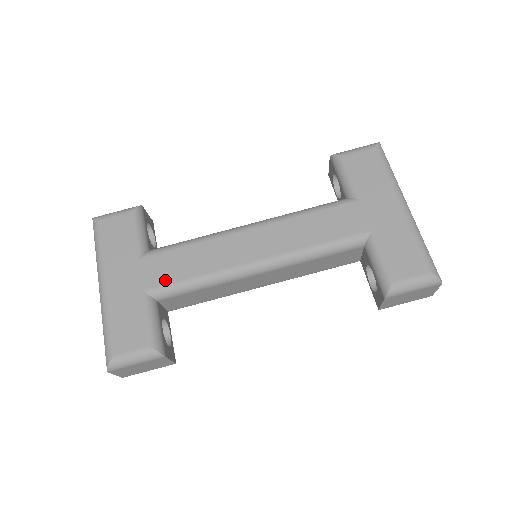
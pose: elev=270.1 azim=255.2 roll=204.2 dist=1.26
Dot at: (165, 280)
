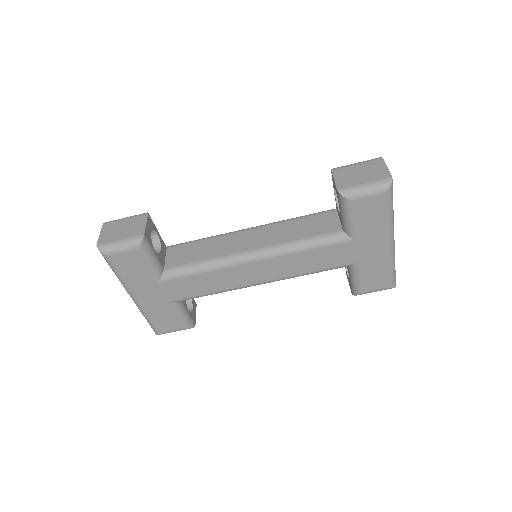
Dot at: (186, 295)
